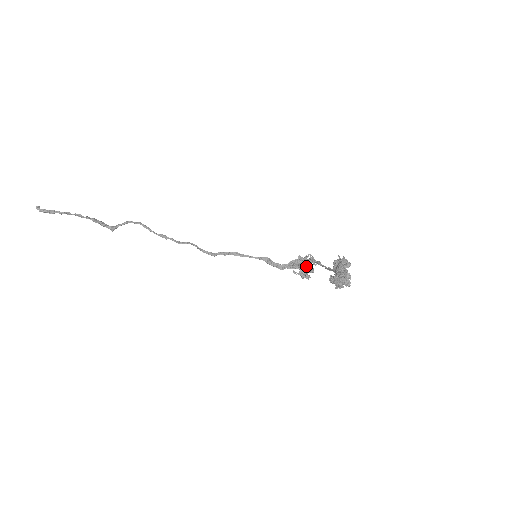
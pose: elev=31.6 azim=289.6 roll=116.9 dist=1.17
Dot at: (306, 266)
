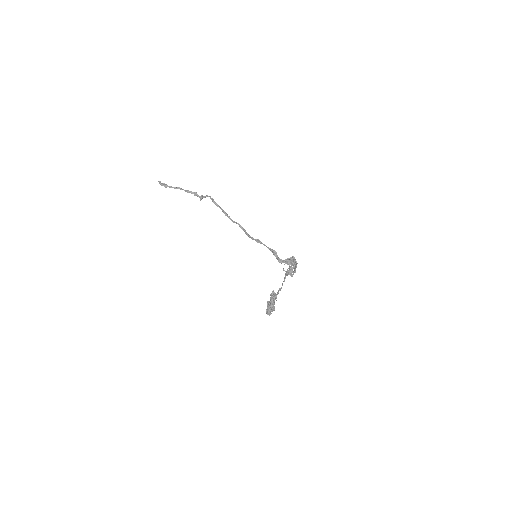
Dot at: (293, 266)
